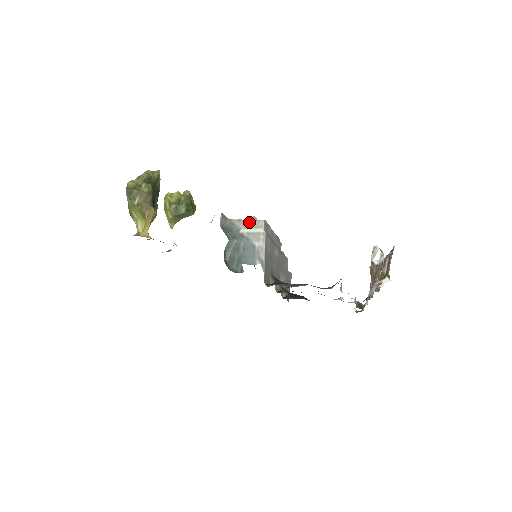
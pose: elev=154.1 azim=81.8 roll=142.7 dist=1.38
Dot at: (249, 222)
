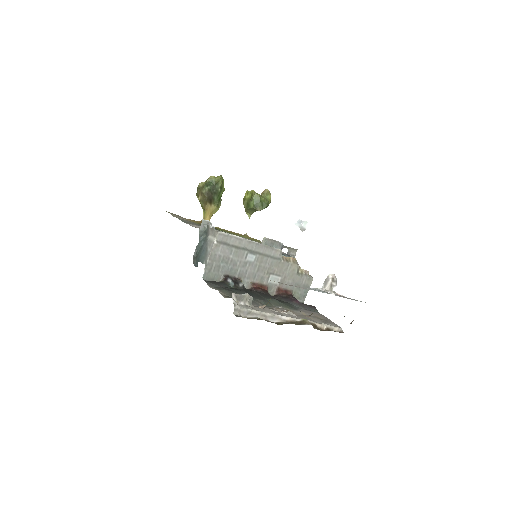
Dot at: (213, 231)
